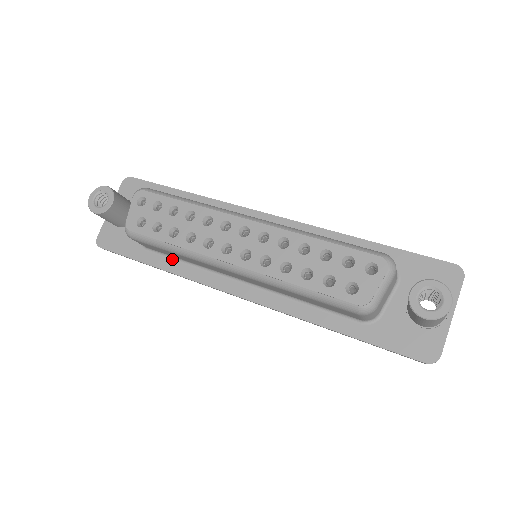
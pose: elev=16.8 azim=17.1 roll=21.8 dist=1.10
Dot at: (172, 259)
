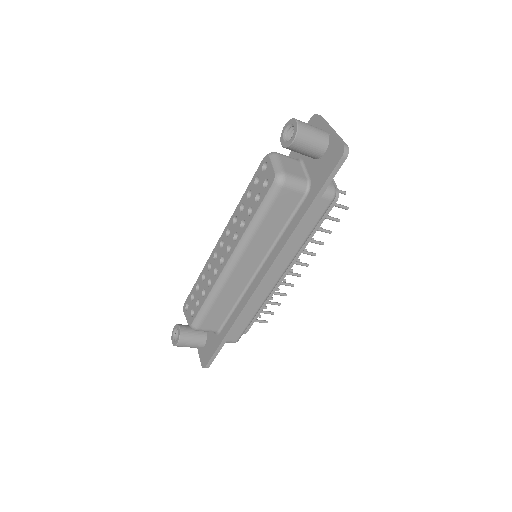
Dot at: (230, 317)
